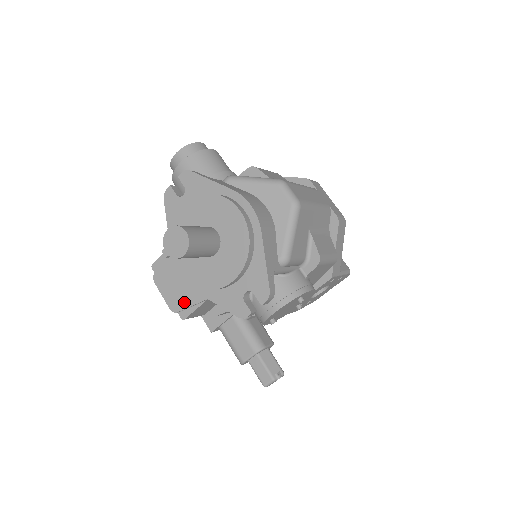
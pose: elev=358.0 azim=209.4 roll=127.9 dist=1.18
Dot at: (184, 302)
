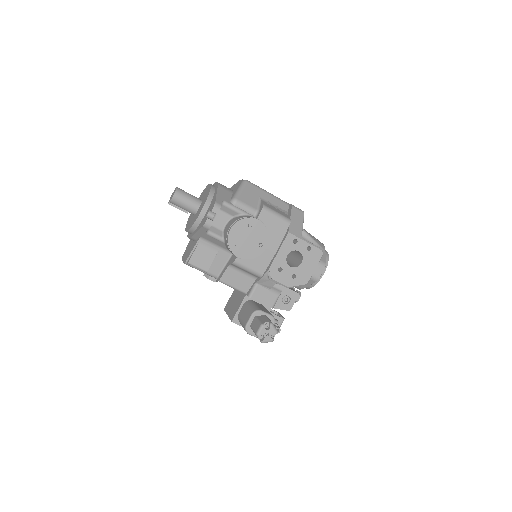
Dot at: (190, 253)
